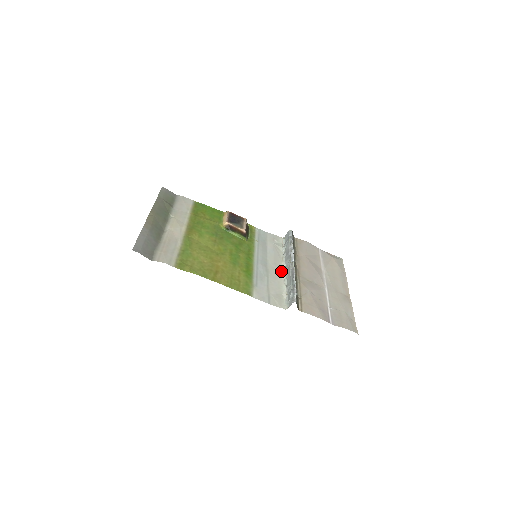
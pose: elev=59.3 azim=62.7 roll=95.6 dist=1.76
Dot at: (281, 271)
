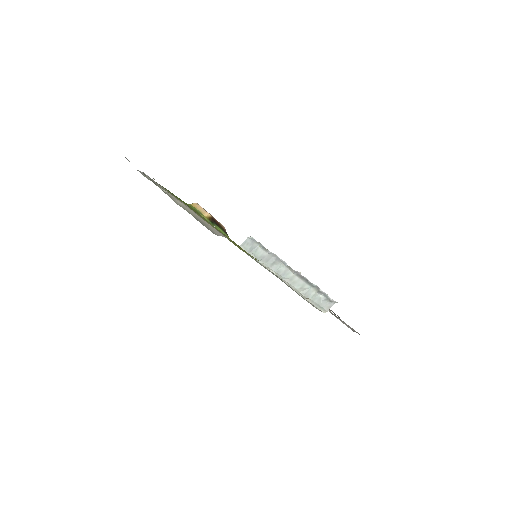
Dot at: (278, 276)
